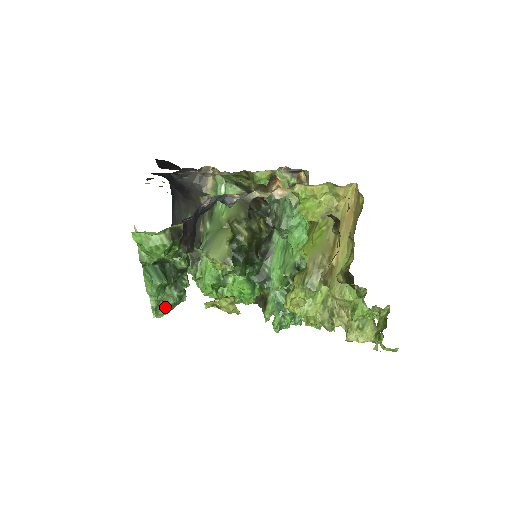
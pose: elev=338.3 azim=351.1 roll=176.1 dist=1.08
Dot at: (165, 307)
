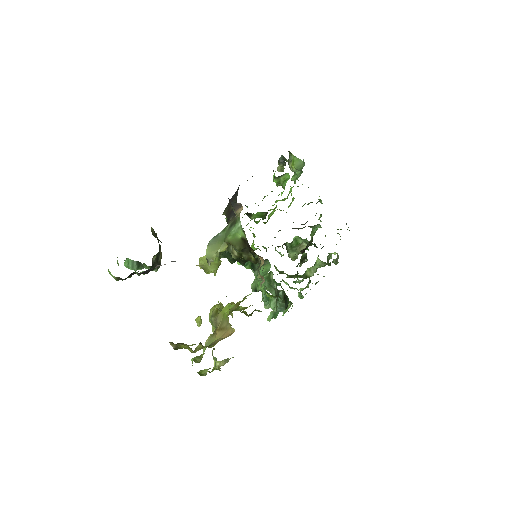
Dot at: (145, 267)
